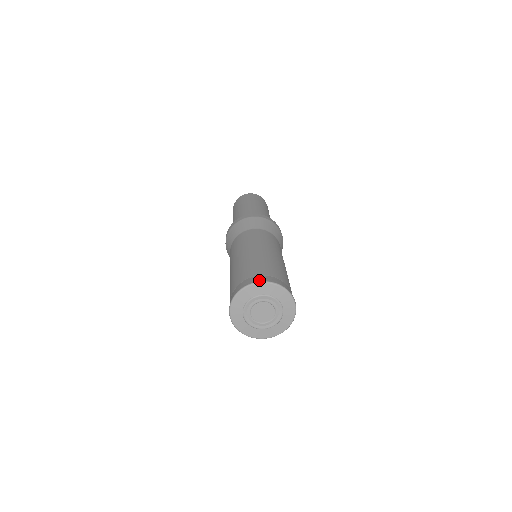
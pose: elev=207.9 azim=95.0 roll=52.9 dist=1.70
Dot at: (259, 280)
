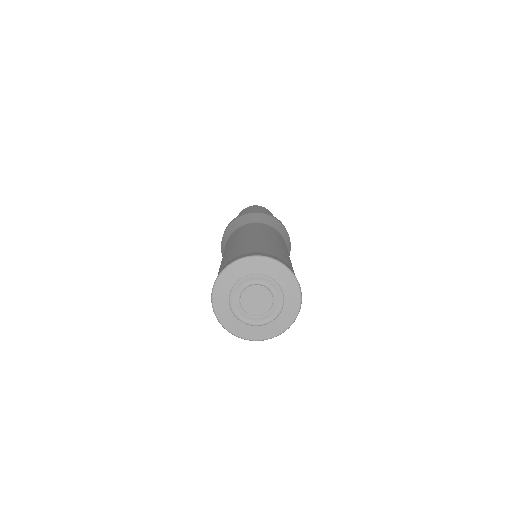
Dot at: (223, 268)
